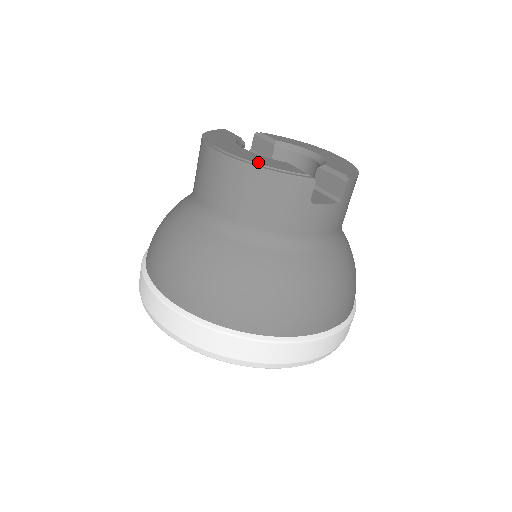
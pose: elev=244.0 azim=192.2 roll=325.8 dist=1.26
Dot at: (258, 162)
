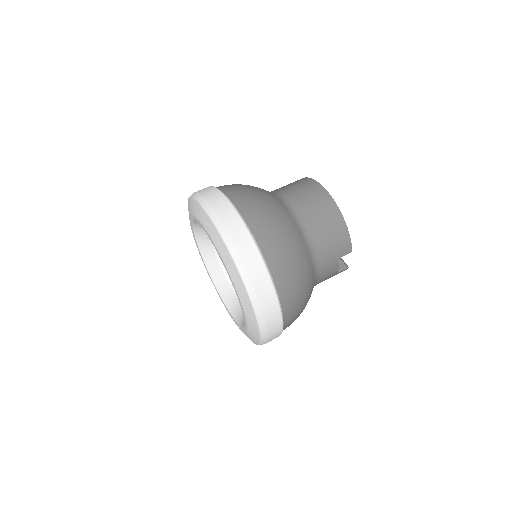
Dot at: (343, 218)
